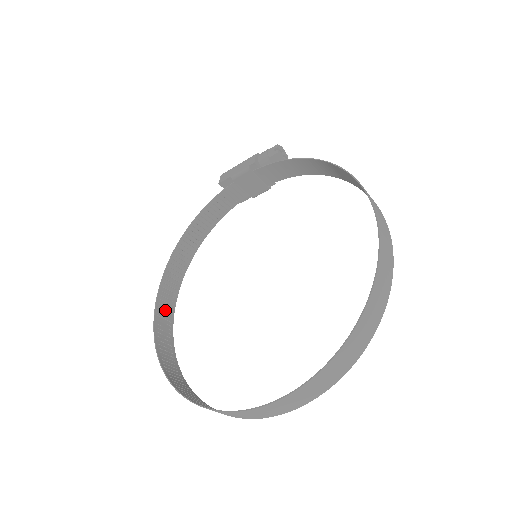
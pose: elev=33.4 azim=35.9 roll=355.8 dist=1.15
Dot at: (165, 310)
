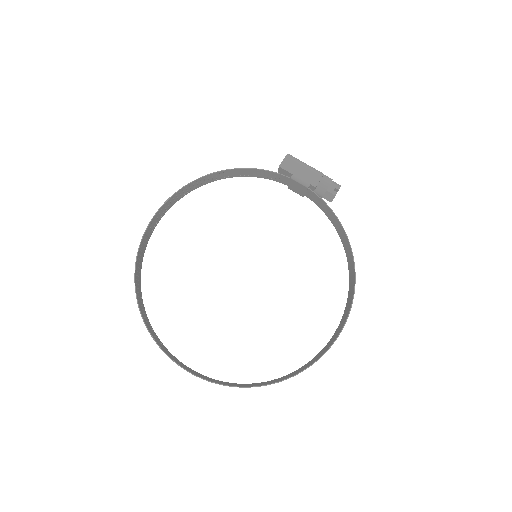
Dot at: (160, 214)
